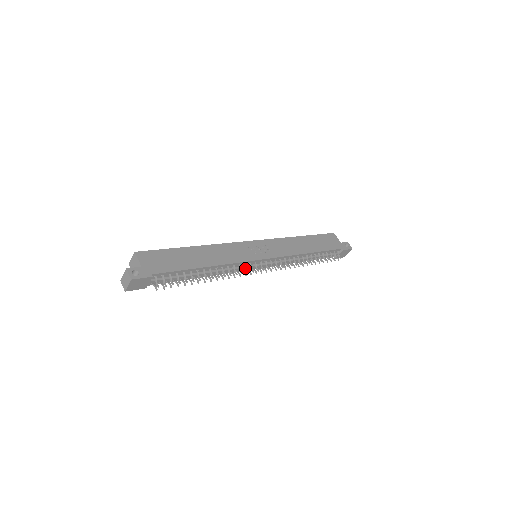
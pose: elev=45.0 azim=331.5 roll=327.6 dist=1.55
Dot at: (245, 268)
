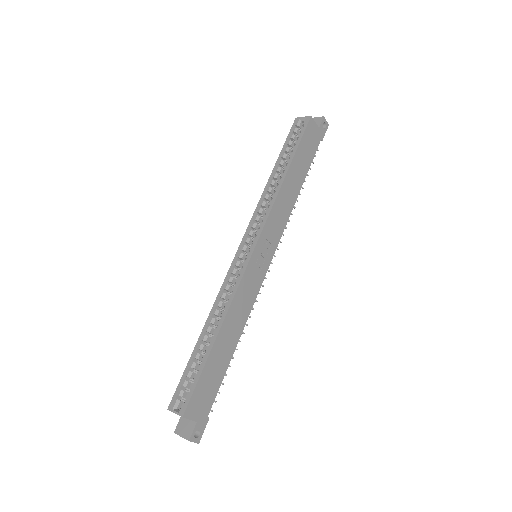
Dot at: occluded
